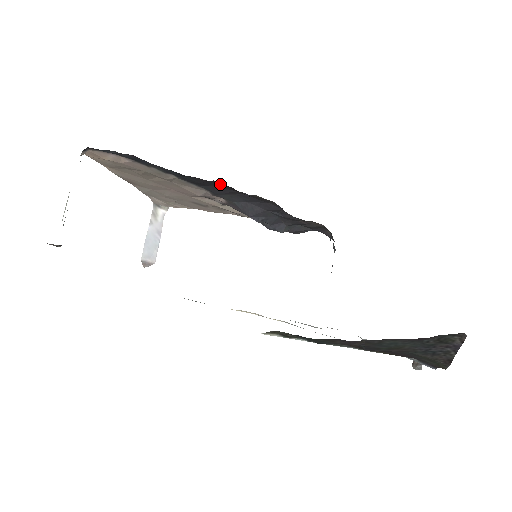
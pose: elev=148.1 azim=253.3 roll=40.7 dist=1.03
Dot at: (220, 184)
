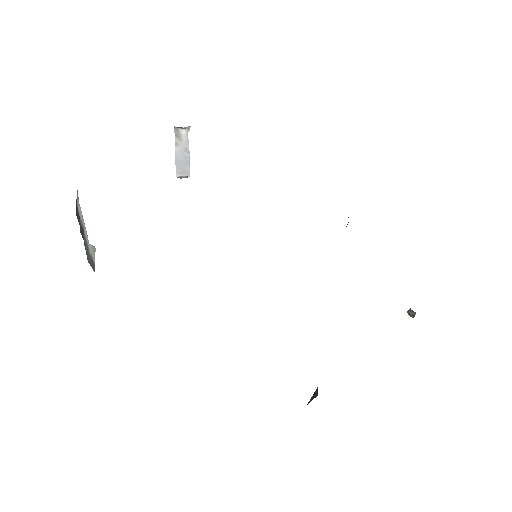
Dot at: occluded
